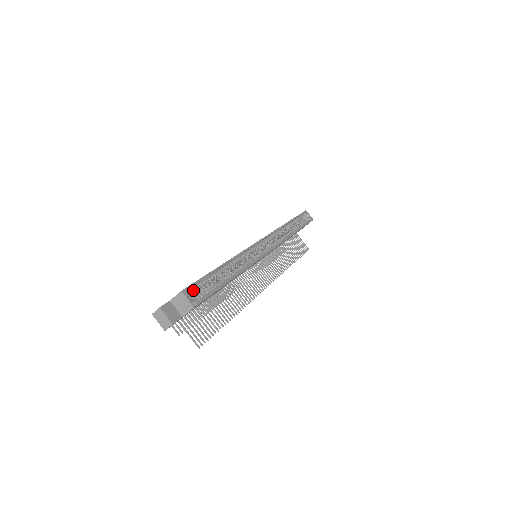
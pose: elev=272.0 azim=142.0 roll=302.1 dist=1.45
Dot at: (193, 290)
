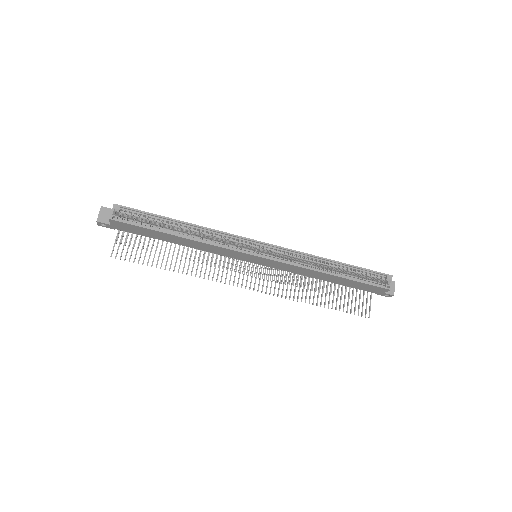
Dot at: (127, 212)
